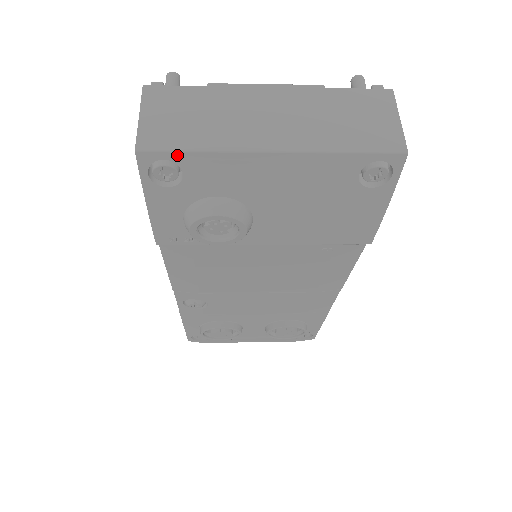
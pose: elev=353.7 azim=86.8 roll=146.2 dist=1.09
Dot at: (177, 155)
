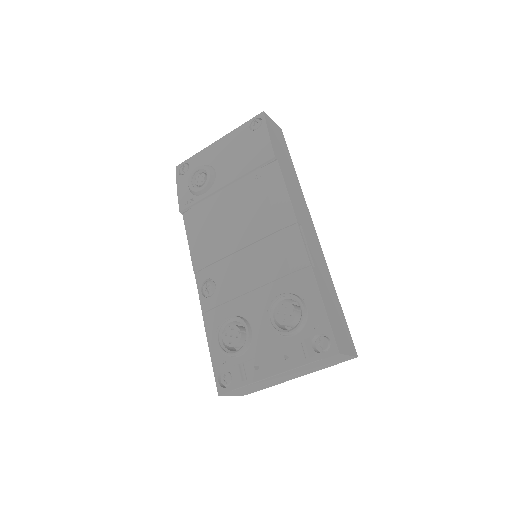
Dot at: (188, 160)
